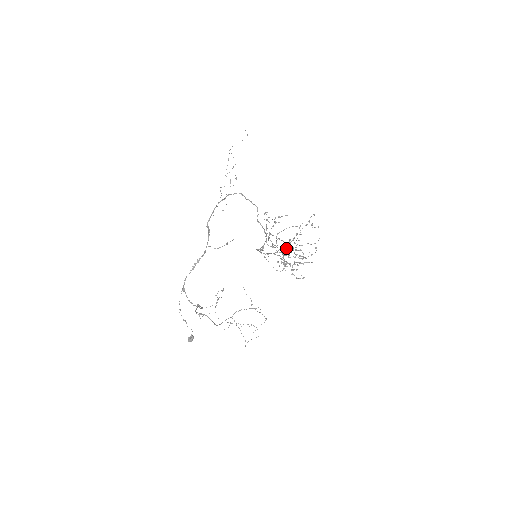
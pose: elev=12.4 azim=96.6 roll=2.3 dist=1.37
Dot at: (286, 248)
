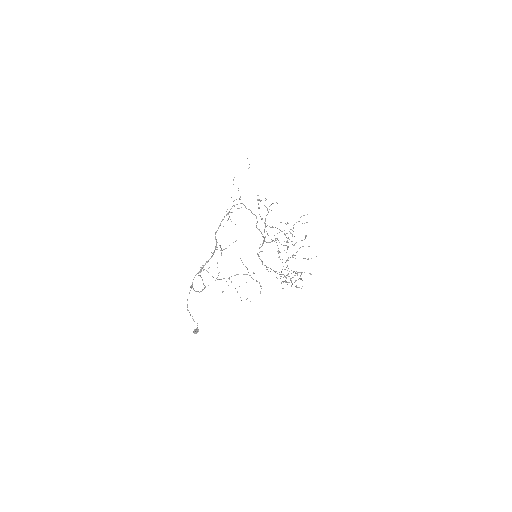
Dot at: (288, 274)
